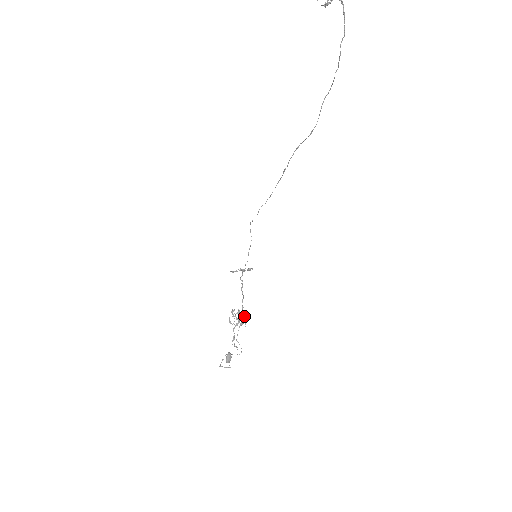
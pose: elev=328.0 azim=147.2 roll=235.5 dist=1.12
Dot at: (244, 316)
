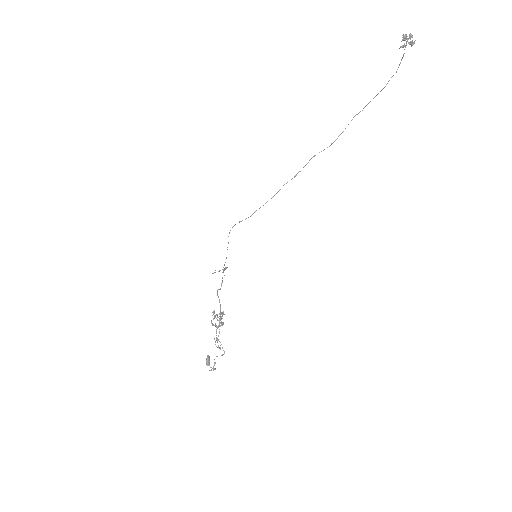
Dot at: (222, 316)
